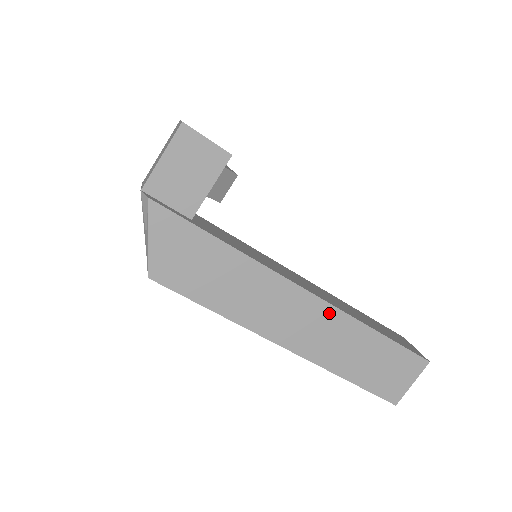
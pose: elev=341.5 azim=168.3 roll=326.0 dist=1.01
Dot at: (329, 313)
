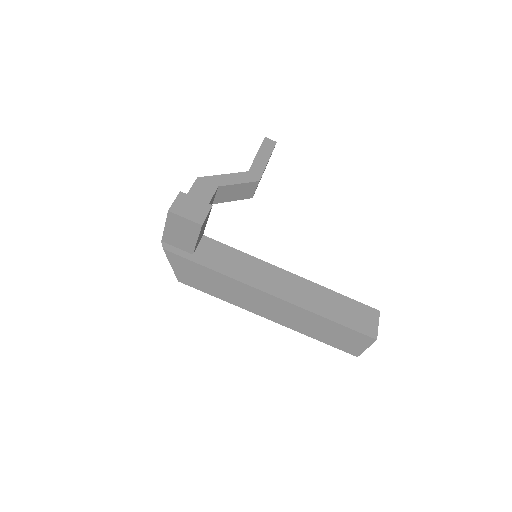
Dot at: (290, 307)
